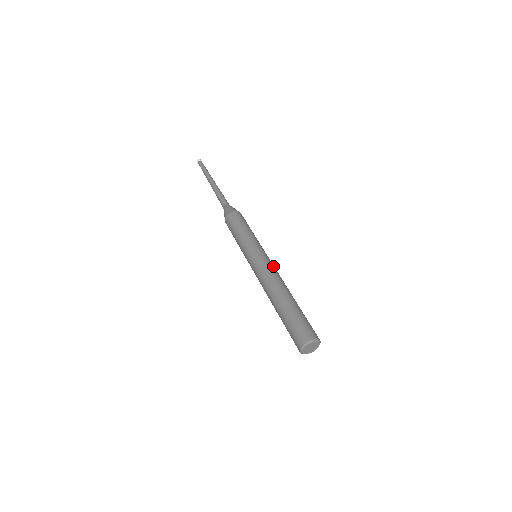
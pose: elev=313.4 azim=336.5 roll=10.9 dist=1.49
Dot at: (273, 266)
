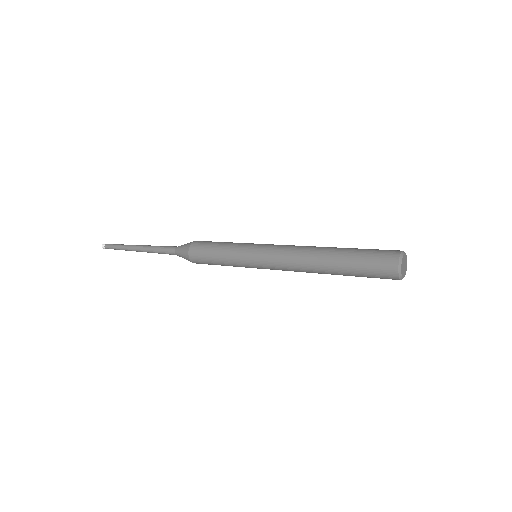
Dot at: occluded
